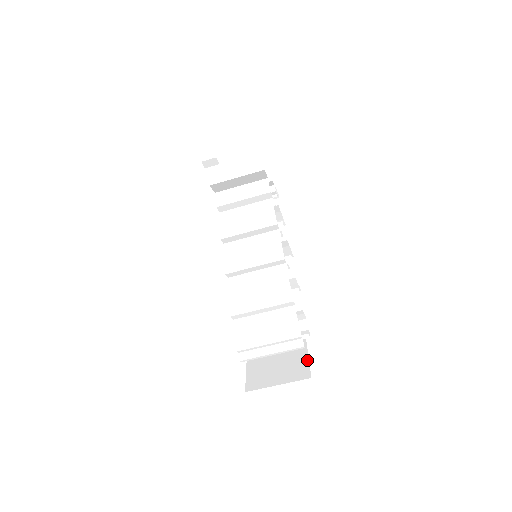
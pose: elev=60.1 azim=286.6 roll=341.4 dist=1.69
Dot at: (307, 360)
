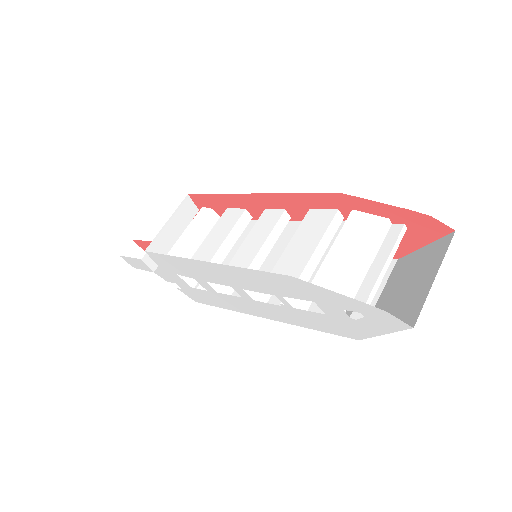
Dot at: (426, 246)
